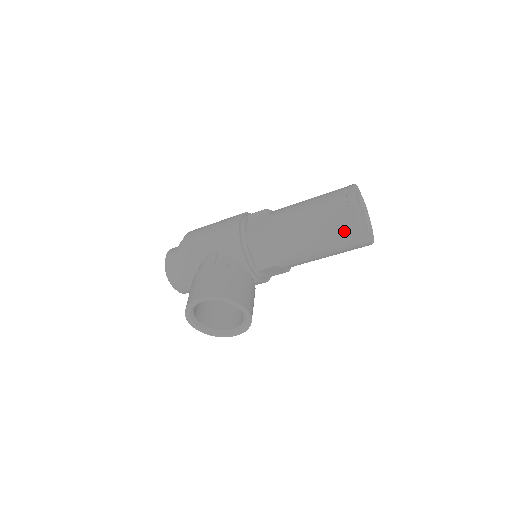
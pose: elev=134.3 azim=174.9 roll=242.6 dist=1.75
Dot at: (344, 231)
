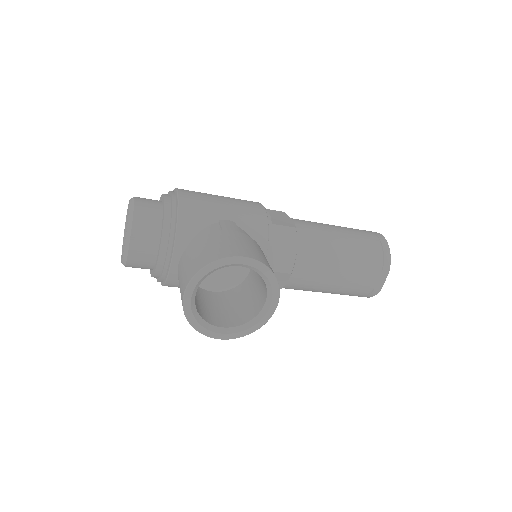
Dot at: (373, 267)
